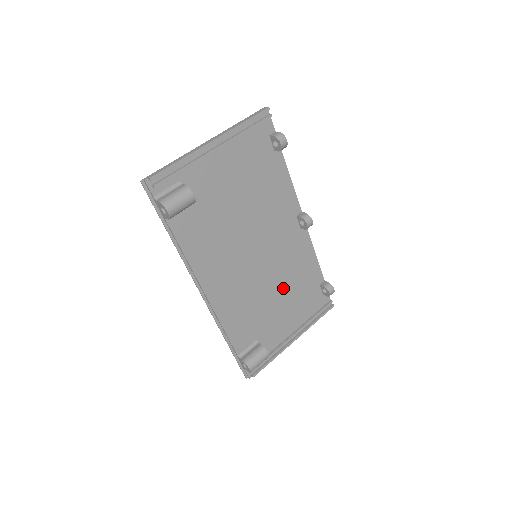
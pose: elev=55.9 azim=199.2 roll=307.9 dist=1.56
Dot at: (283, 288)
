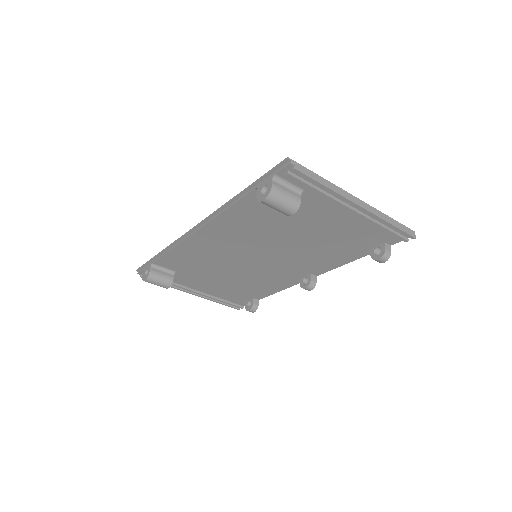
Dot at: (236, 278)
